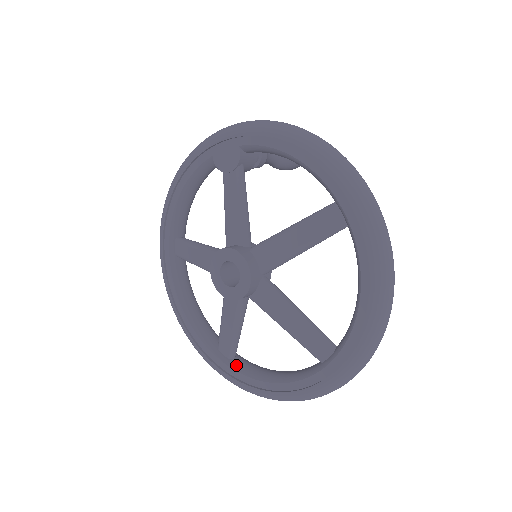
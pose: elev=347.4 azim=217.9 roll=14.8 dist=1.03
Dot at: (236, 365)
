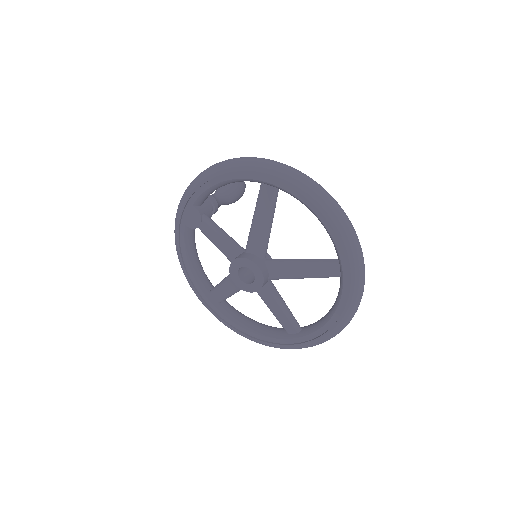
Dot at: (305, 332)
